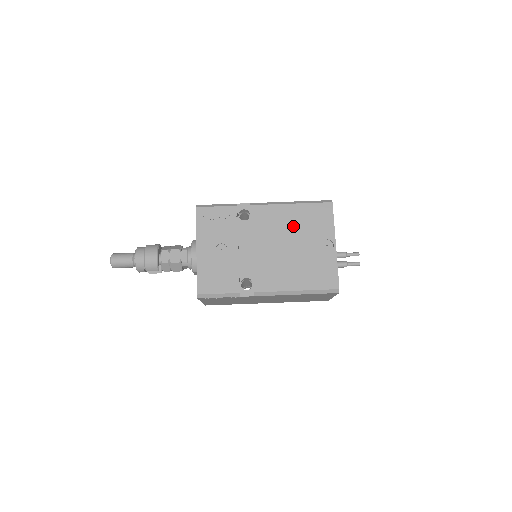
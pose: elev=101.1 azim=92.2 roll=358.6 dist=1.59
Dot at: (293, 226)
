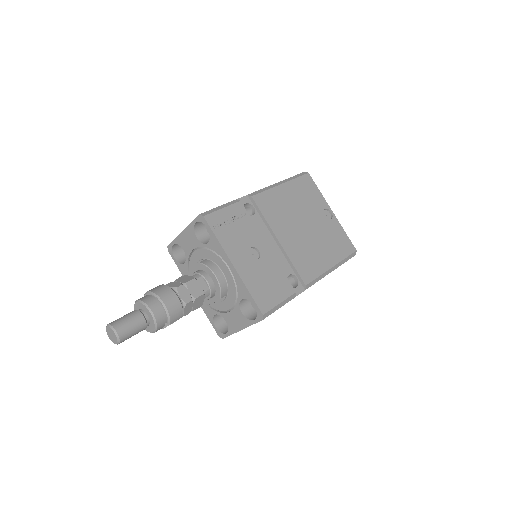
Dot at: (296, 206)
